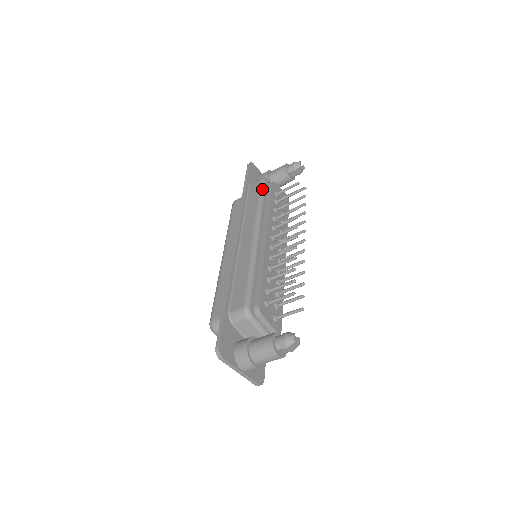
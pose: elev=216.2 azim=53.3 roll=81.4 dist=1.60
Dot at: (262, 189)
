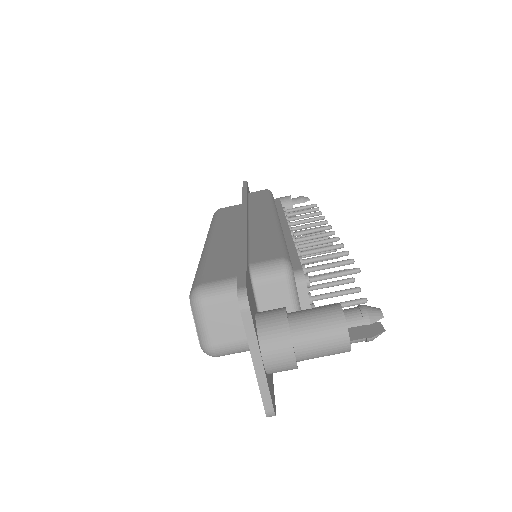
Dot at: (271, 194)
